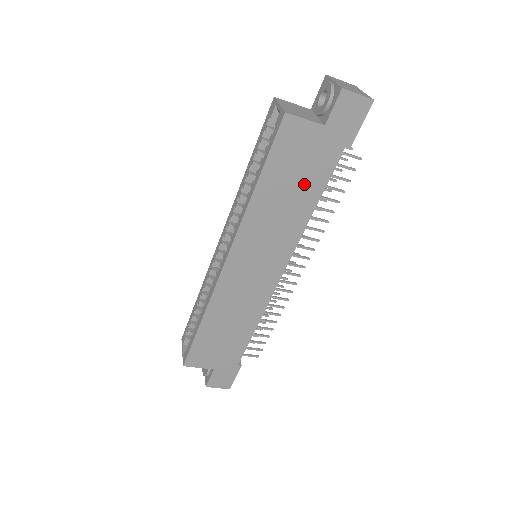
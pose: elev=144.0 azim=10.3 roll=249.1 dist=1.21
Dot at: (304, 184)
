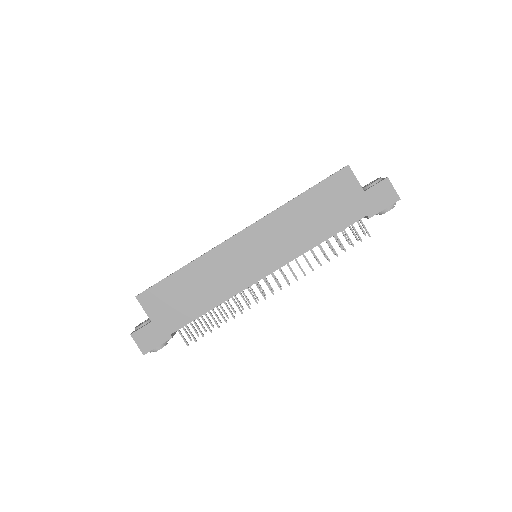
Dot at: (327, 219)
